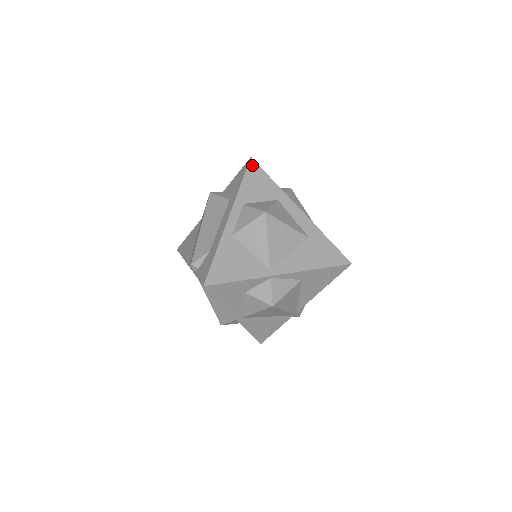
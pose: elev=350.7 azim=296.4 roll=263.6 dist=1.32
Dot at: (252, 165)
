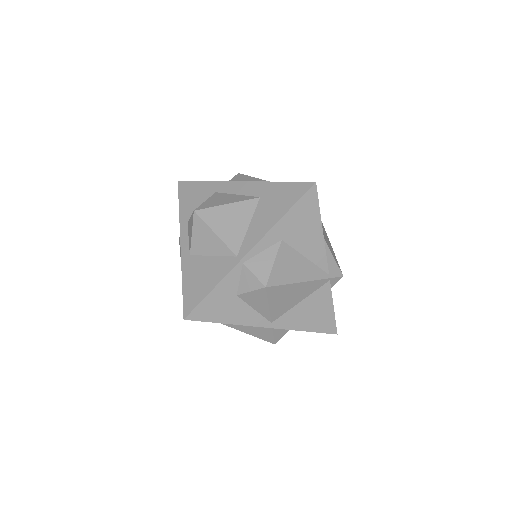
Dot at: (181, 186)
